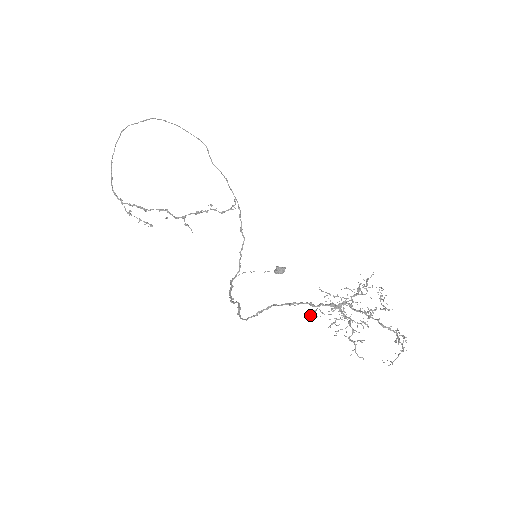
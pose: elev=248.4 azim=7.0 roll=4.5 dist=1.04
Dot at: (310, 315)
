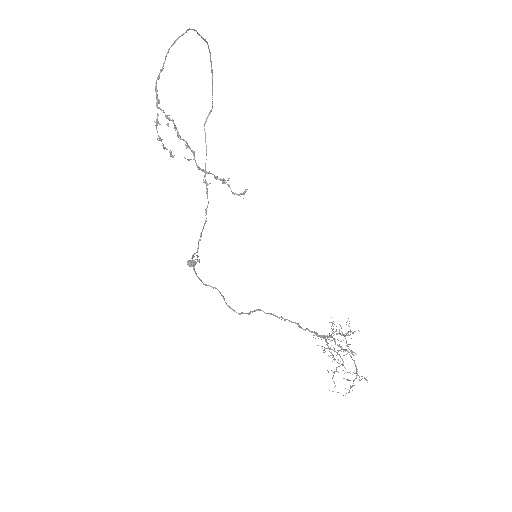
Dot at: occluded
